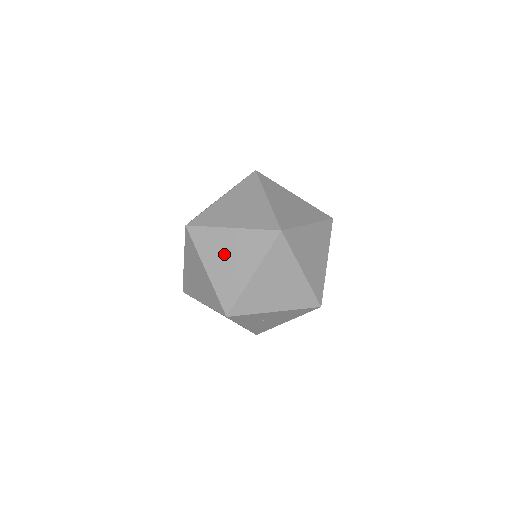
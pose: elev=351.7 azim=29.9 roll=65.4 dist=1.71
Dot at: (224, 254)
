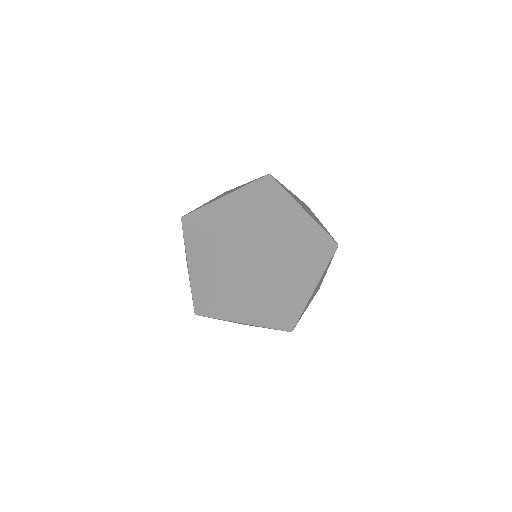
Dot at: (240, 305)
